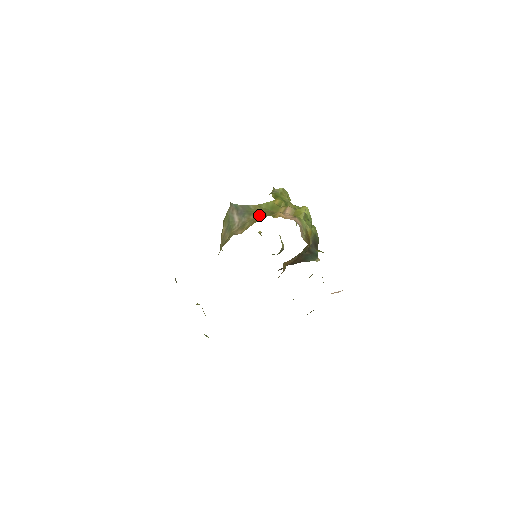
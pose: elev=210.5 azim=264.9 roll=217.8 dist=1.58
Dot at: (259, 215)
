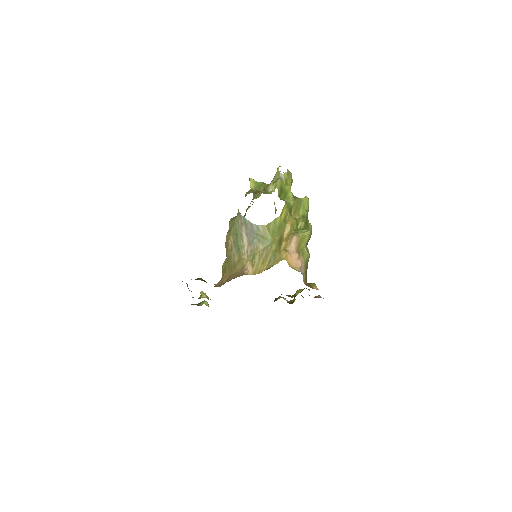
Dot at: (268, 250)
